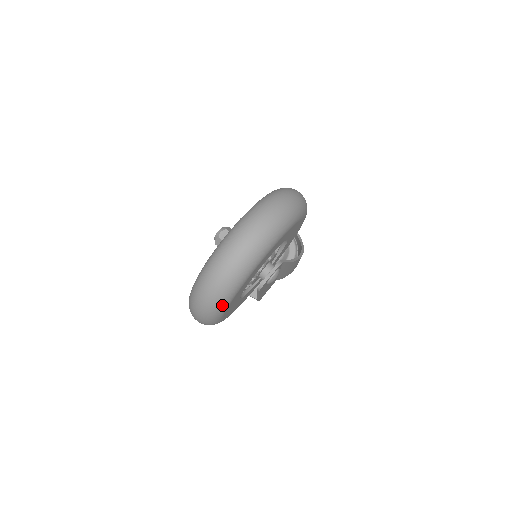
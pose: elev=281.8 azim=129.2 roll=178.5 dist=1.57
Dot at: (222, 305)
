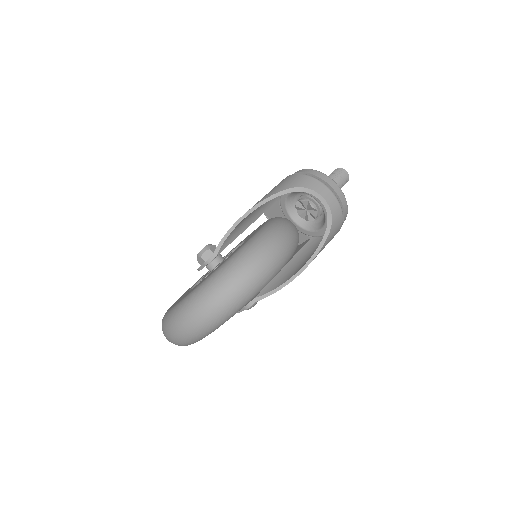
Dot at: occluded
